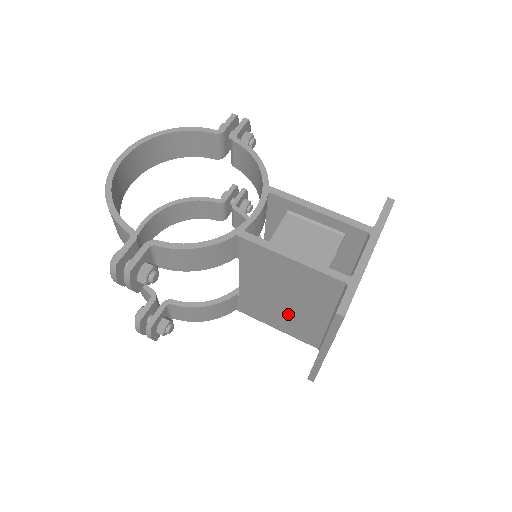
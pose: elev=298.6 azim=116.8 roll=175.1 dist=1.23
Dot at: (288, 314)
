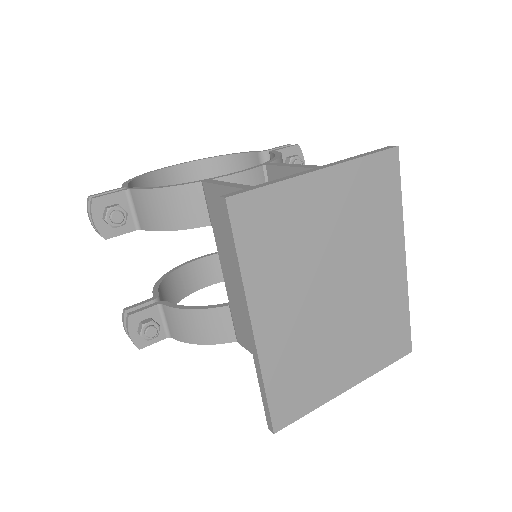
Dot at: occluded
